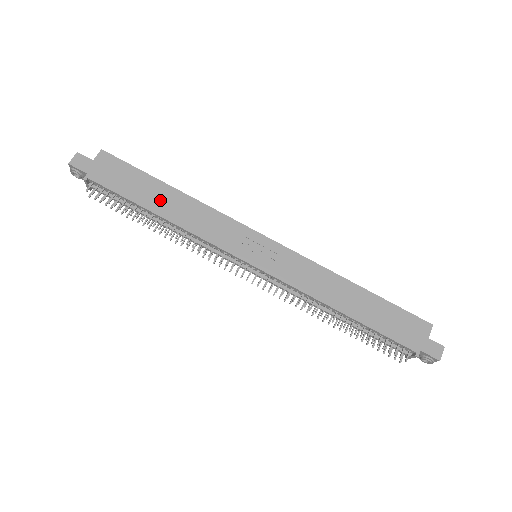
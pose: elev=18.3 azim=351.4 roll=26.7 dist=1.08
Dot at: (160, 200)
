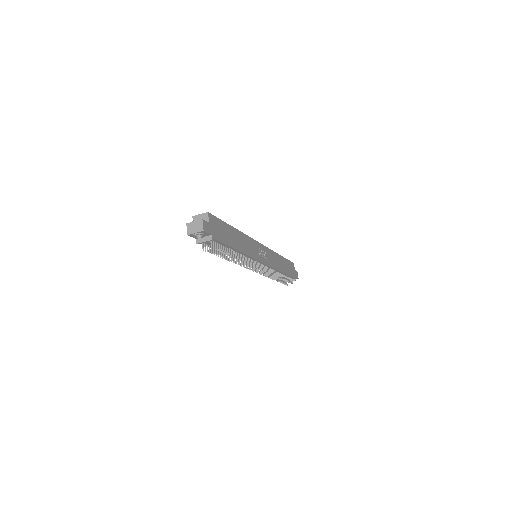
Dot at: (235, 239)
